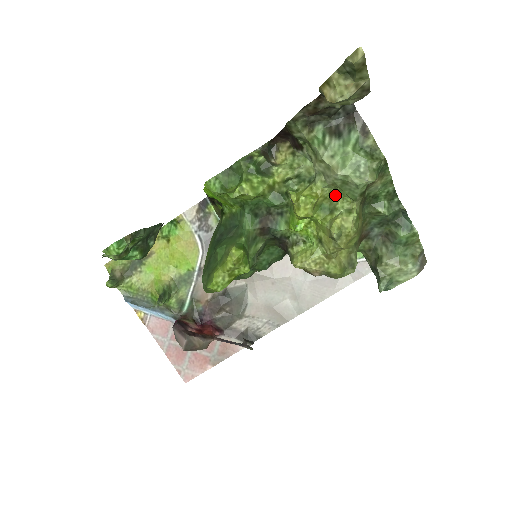
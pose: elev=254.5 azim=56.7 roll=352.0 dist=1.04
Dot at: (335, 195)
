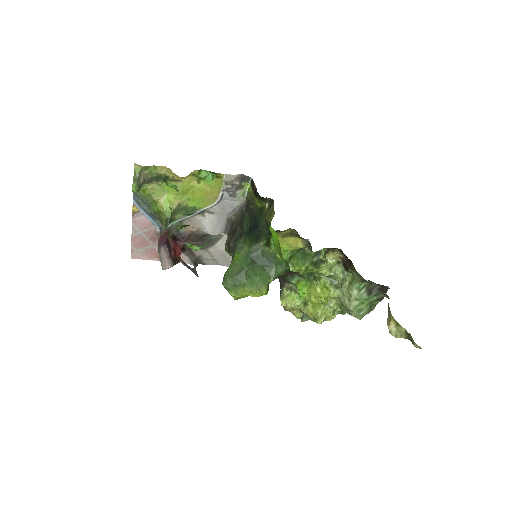
Dot at: (336, 298)
